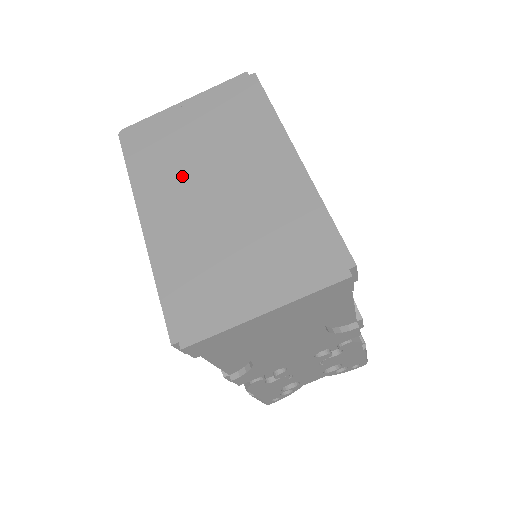
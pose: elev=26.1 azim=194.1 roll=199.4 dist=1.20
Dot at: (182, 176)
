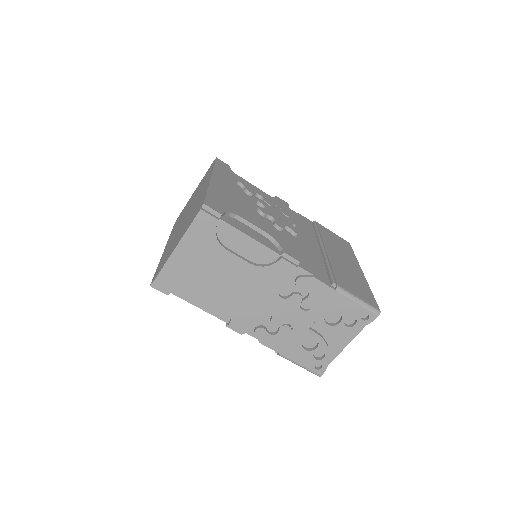
Dot at: occluded
